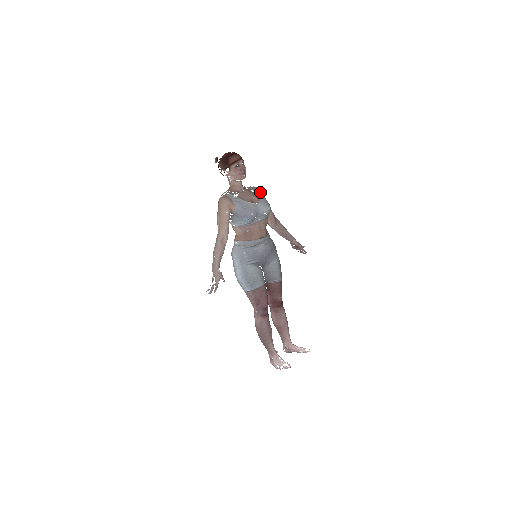
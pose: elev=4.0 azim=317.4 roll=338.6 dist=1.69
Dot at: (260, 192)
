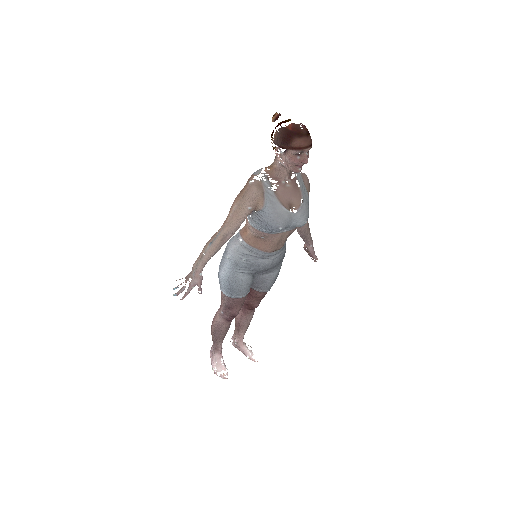
Dot at: (307, 186)
